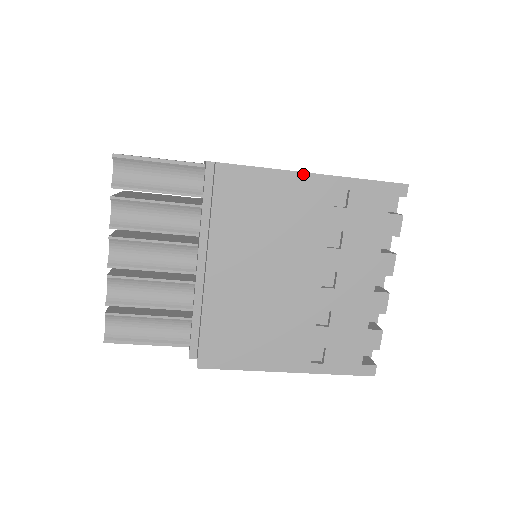
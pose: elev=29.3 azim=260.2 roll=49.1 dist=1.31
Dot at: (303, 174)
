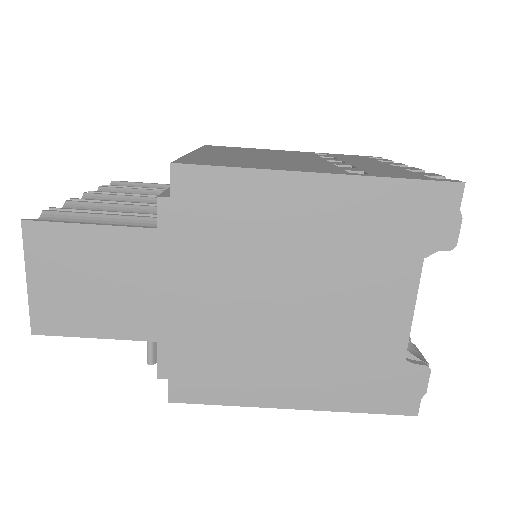
Dot at: occluded
